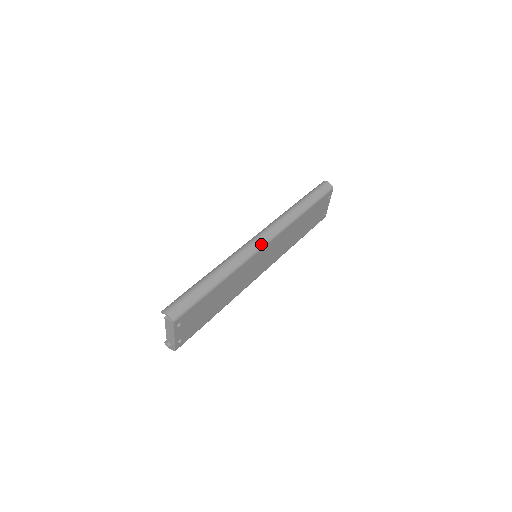
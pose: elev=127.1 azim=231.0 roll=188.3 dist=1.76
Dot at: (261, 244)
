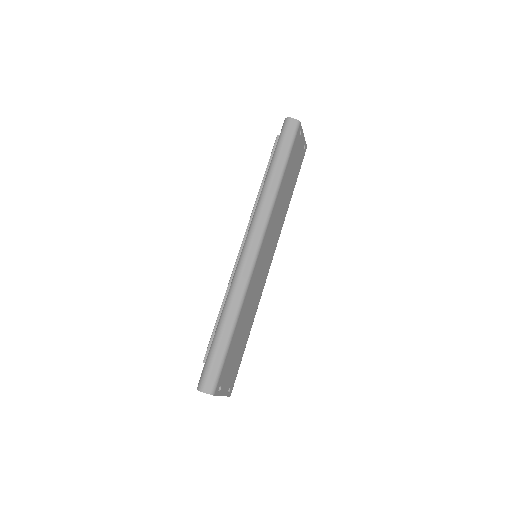
Dot at: (254, 253)
